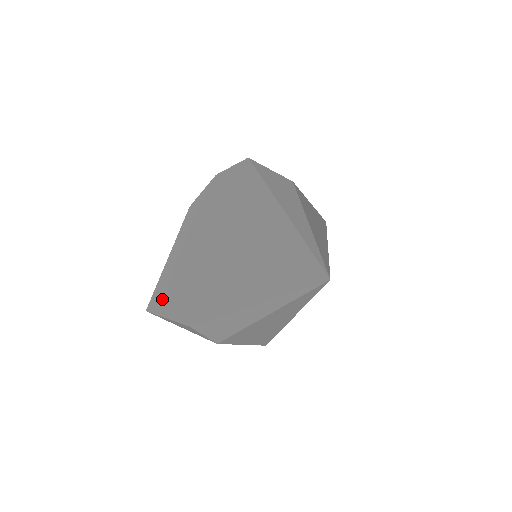
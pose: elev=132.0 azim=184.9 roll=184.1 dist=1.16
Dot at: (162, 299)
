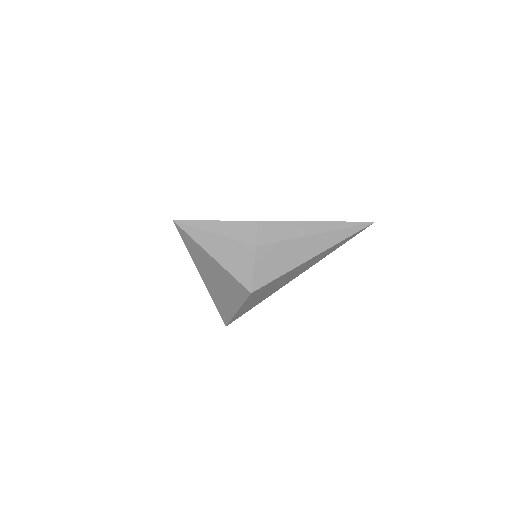
Dot at: occluded
